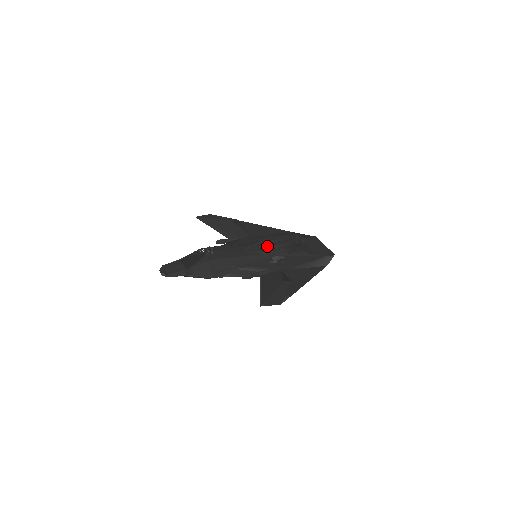
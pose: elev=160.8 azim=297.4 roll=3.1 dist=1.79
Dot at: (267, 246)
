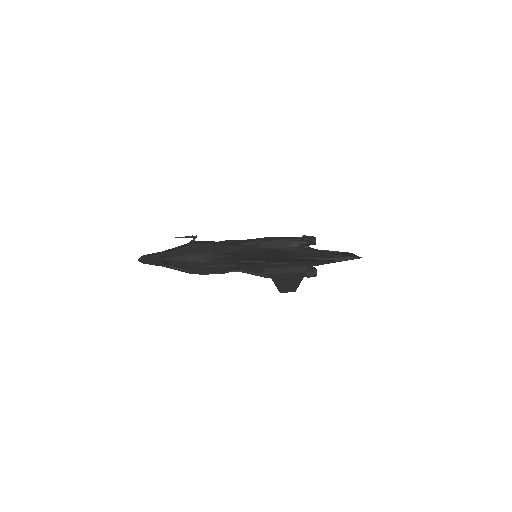
Dot at: occluded
